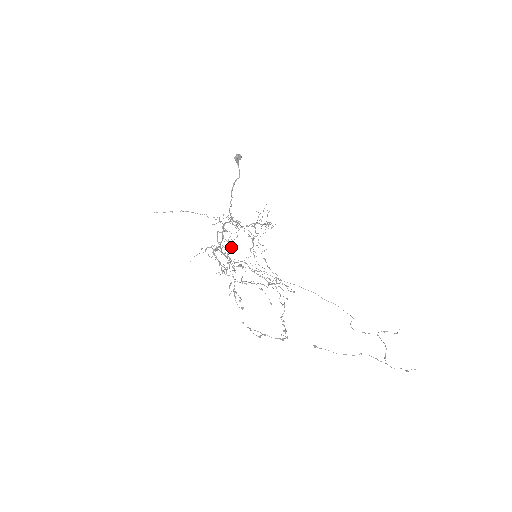
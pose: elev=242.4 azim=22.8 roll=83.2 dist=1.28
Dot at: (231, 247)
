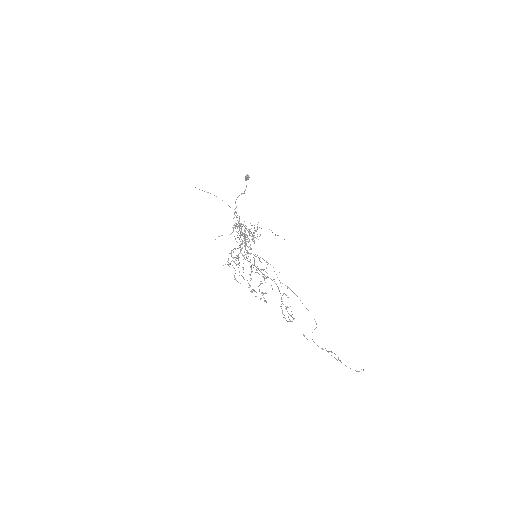
Dot at: (243, 241)
